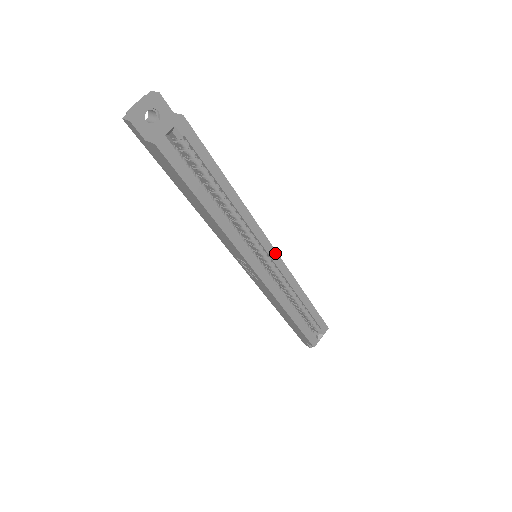
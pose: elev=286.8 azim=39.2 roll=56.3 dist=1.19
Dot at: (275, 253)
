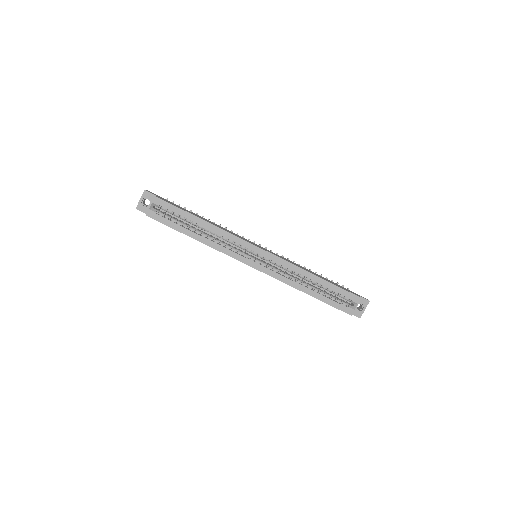
Dot at: (262, 250)
